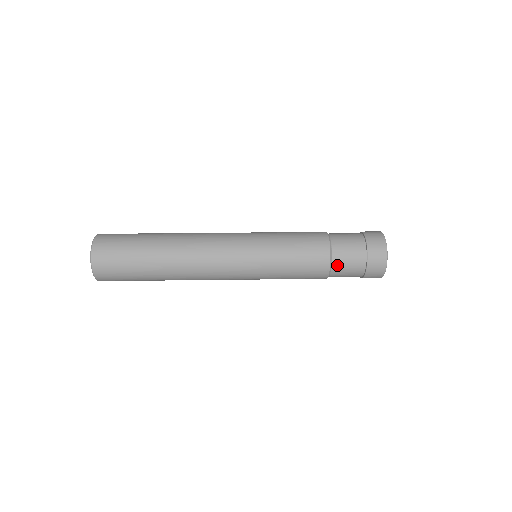
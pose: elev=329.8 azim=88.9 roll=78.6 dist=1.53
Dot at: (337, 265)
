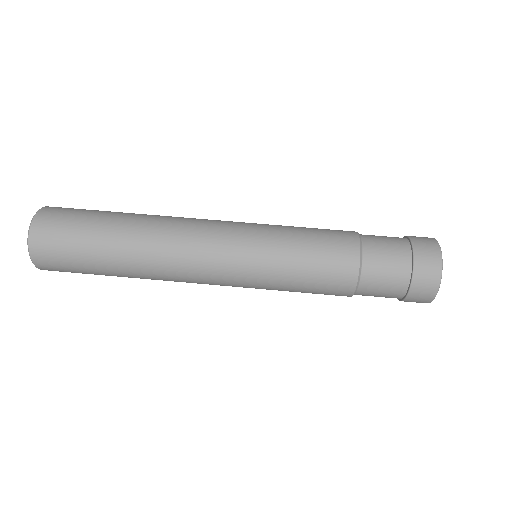
Dot at: (368, 278)
